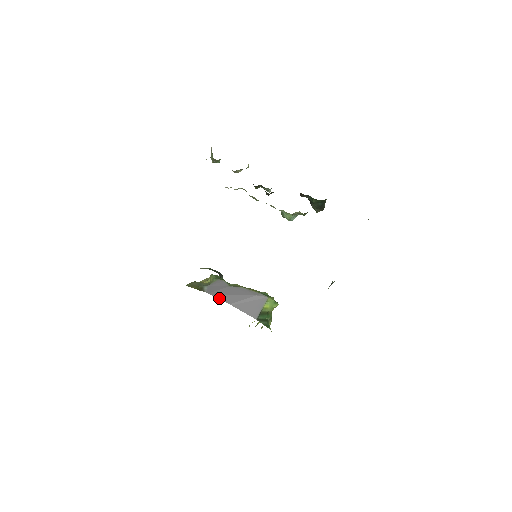
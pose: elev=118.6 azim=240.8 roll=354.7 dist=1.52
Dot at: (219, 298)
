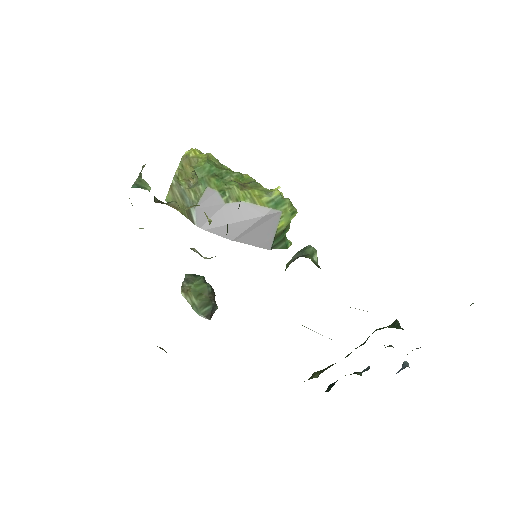
Dot at: (216, 234)
